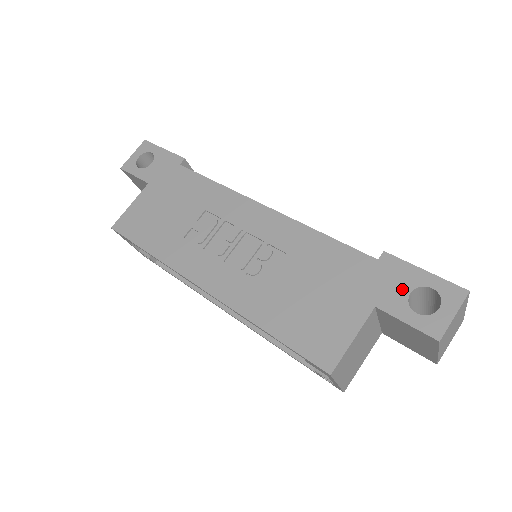
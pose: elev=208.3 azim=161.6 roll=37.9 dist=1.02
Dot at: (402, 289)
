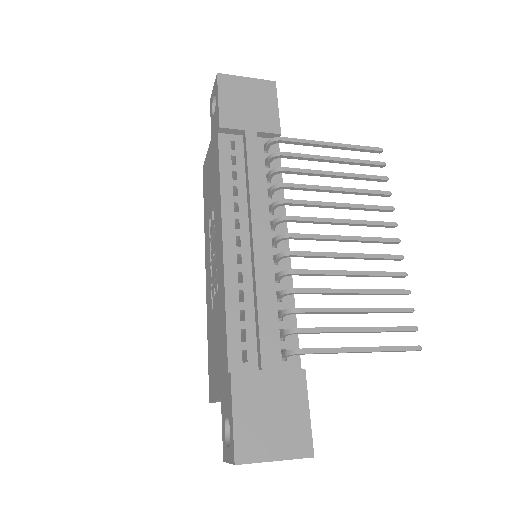
Dot at: (226, 409)
